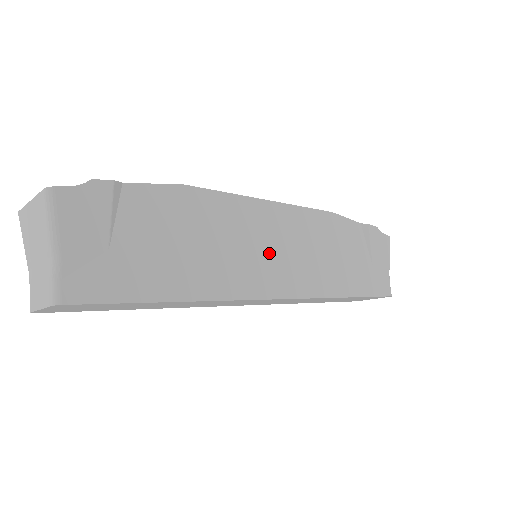
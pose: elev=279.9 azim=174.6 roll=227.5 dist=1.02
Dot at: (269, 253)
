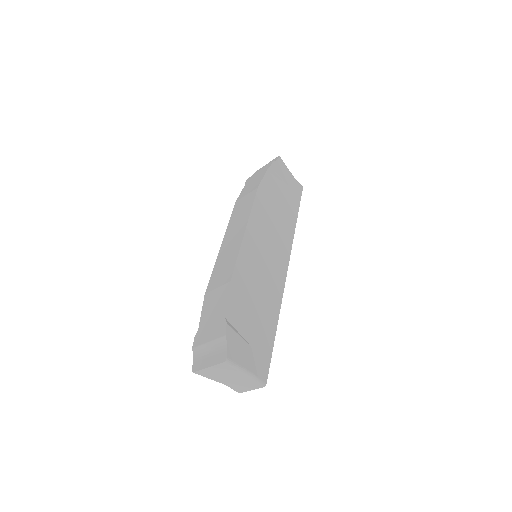
Dot at: (269, 254)
